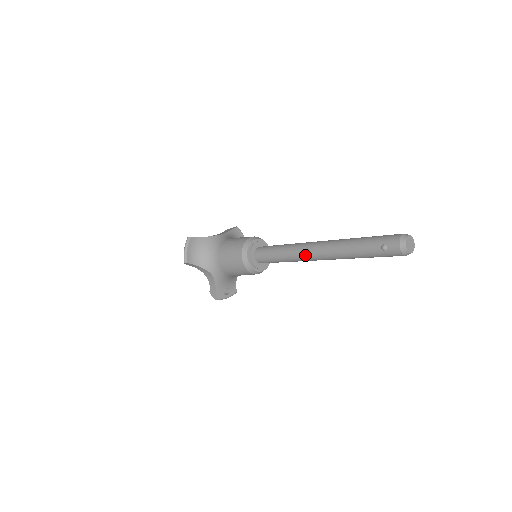
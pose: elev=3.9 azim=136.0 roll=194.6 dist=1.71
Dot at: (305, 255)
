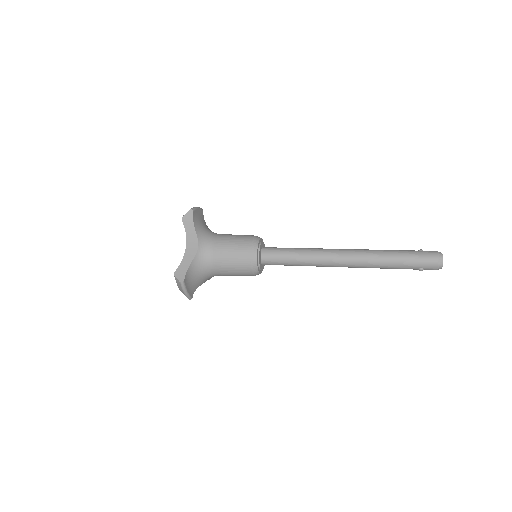
Dot at: occluded
